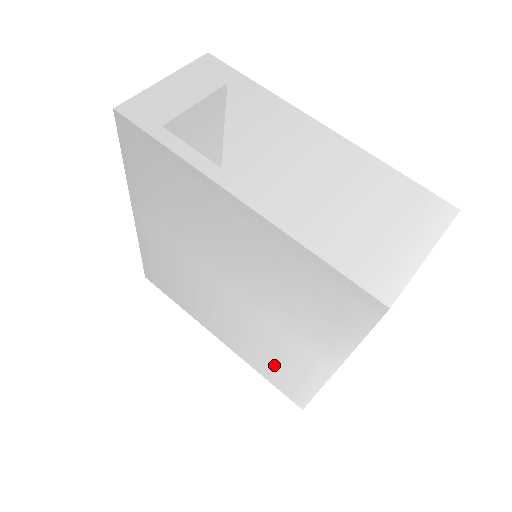
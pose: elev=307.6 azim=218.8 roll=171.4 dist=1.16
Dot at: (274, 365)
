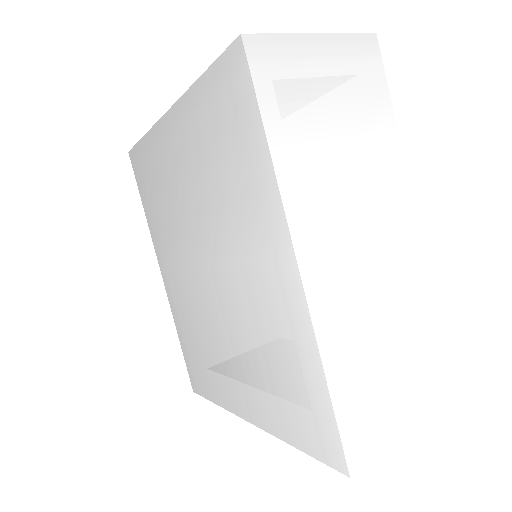
Dot at: (282, 378)
